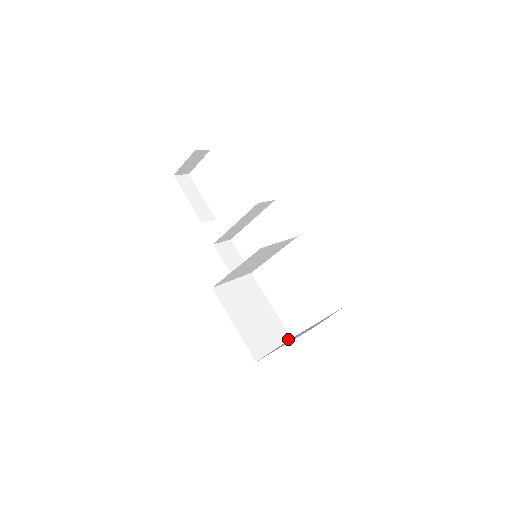
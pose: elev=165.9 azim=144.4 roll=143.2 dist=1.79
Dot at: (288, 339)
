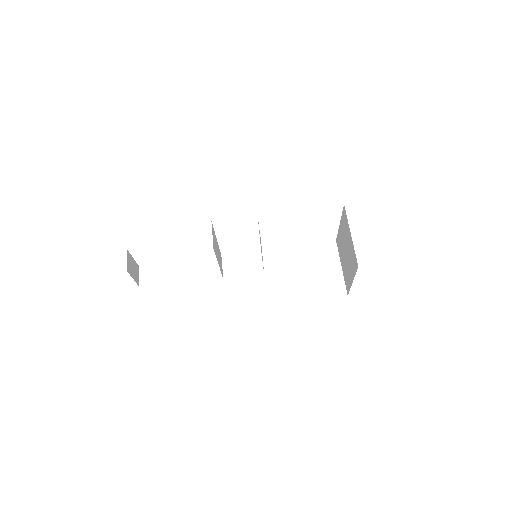
Dot at: (336, 246)
